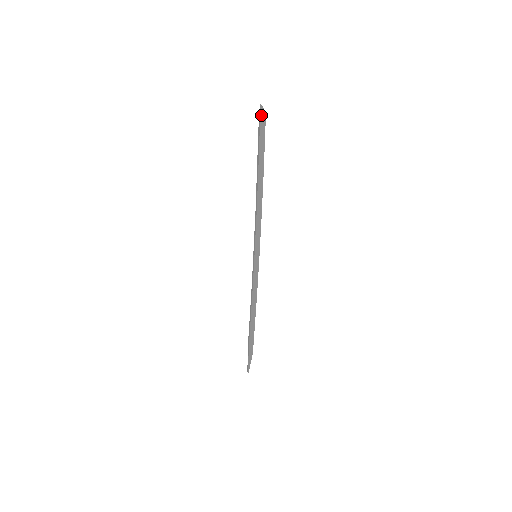
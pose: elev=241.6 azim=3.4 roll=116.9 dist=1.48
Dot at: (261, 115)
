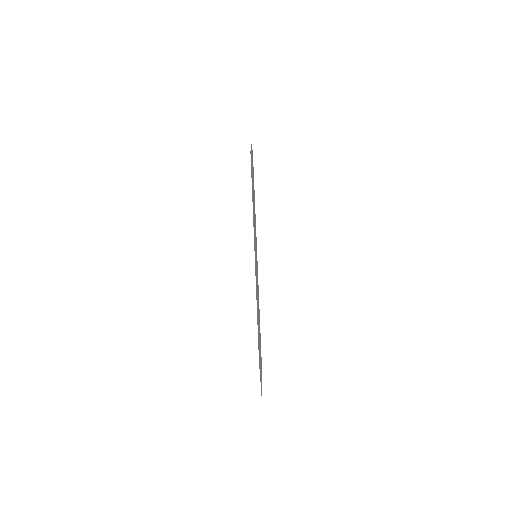
Dot at: occluded
